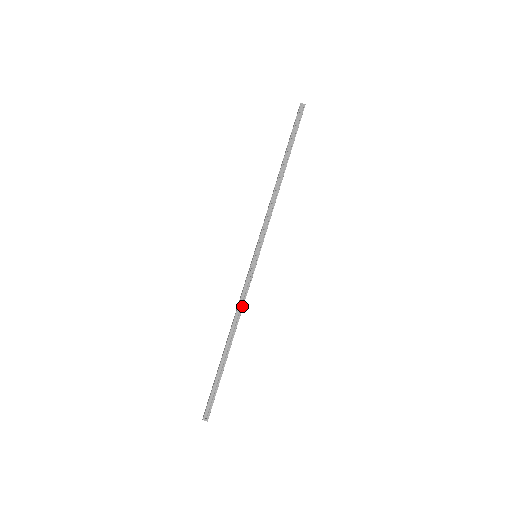
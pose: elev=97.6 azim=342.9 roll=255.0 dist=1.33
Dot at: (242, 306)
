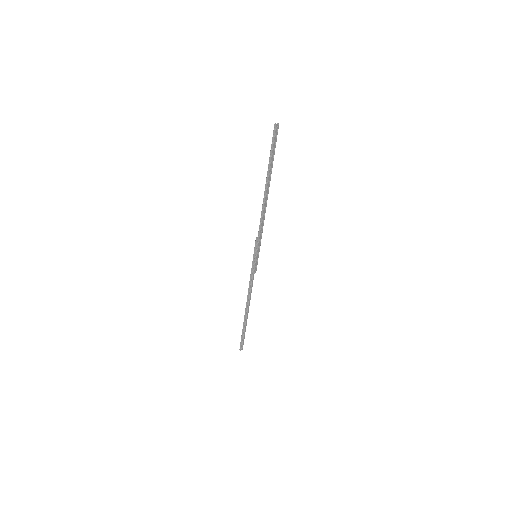
Dot at: occluded
